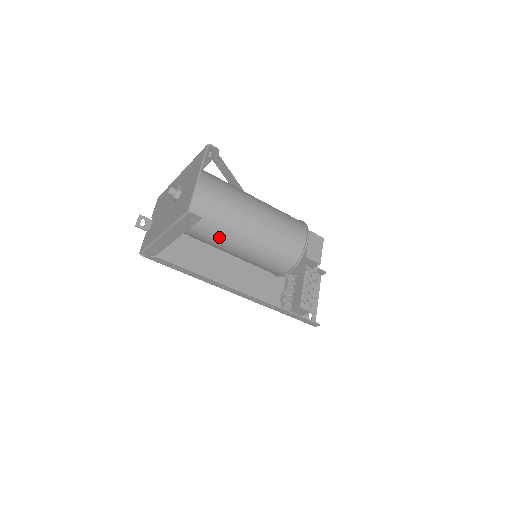
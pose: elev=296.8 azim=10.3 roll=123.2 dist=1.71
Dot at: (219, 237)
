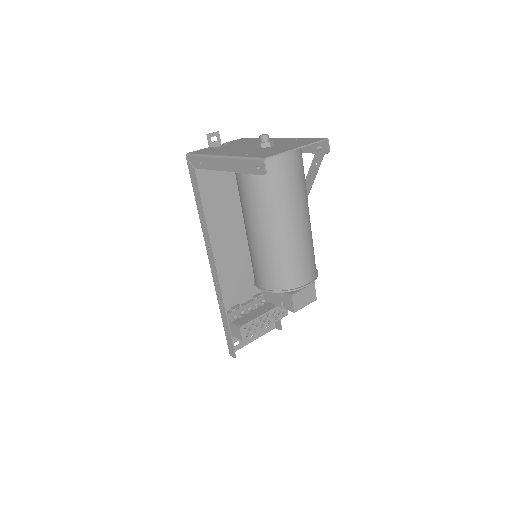
Dot at: (256, 206)
